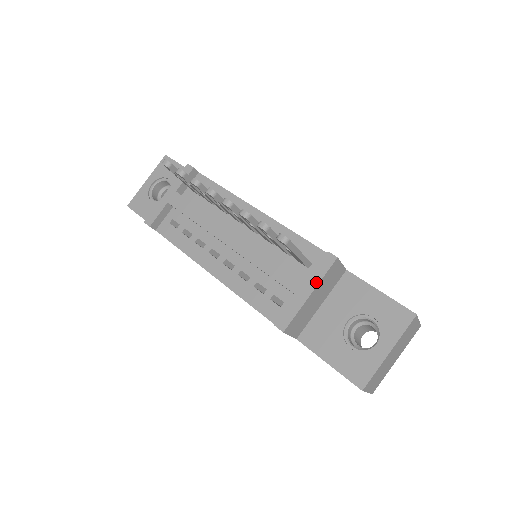
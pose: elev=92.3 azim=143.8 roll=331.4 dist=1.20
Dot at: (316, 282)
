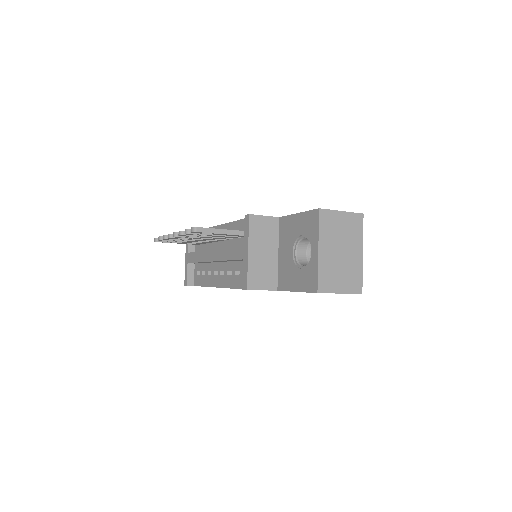
Dot at: (247, 241)
